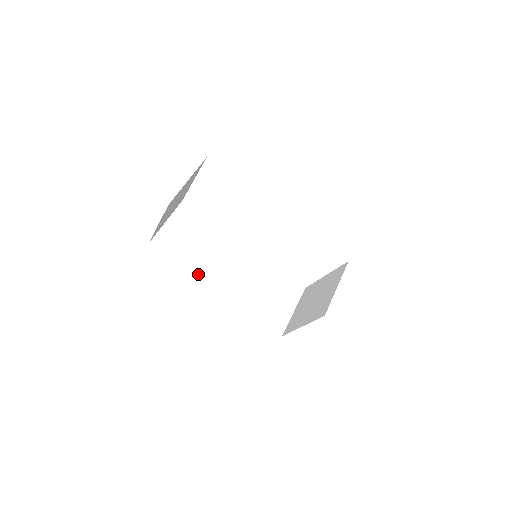
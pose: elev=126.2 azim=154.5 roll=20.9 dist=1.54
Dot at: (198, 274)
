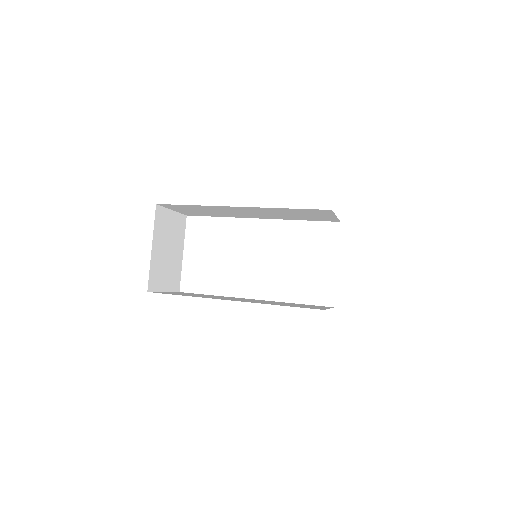
Dot at: occluded
